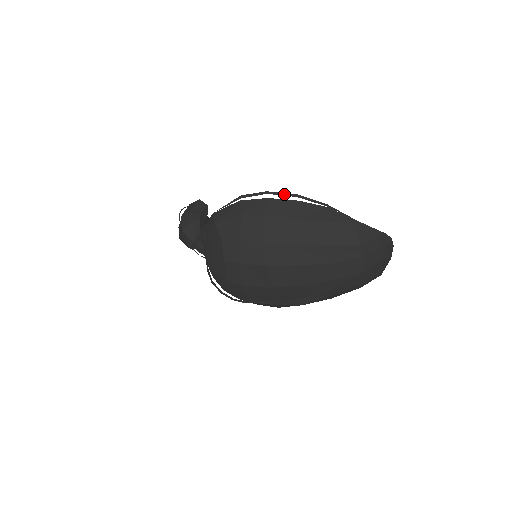
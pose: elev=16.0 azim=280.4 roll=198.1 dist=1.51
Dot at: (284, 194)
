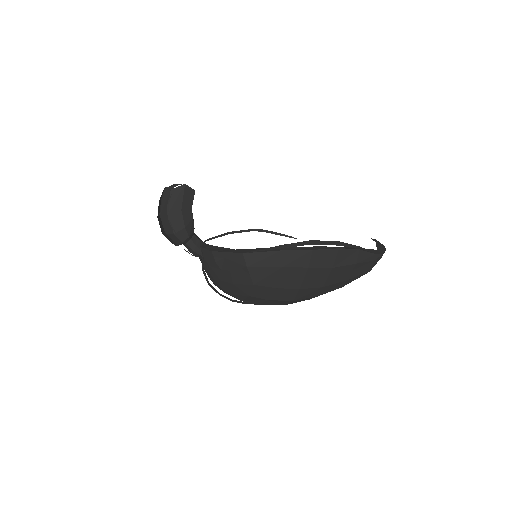
Dot at: (328, 244)
